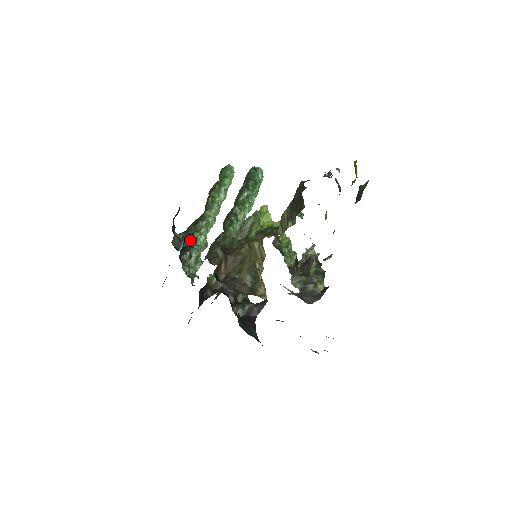
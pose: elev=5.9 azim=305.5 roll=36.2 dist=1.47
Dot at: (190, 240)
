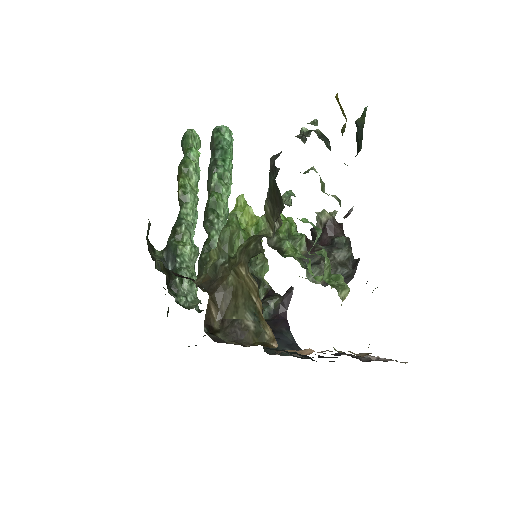
Dot at: (175, 257)
